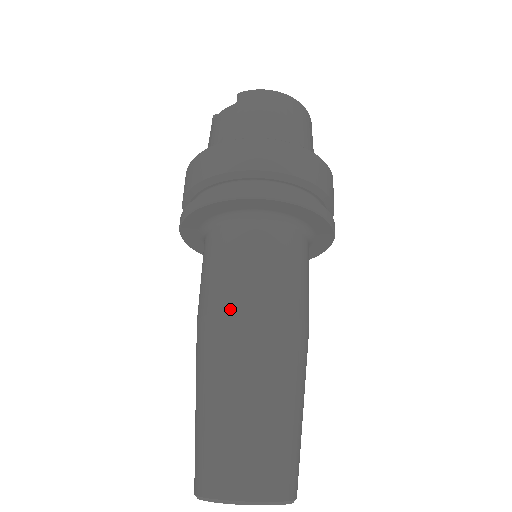
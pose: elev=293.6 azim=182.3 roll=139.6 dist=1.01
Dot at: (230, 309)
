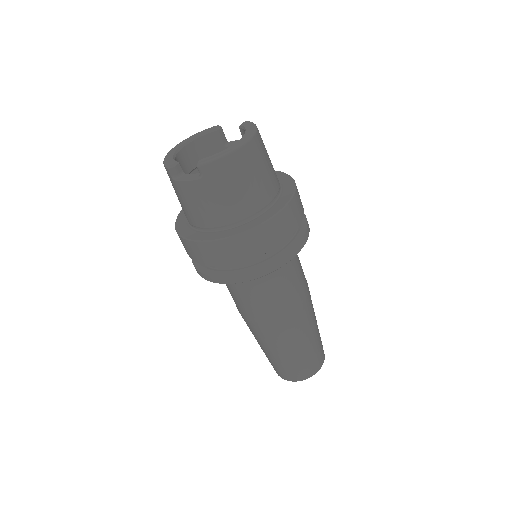
Dot at: (272, 321)
